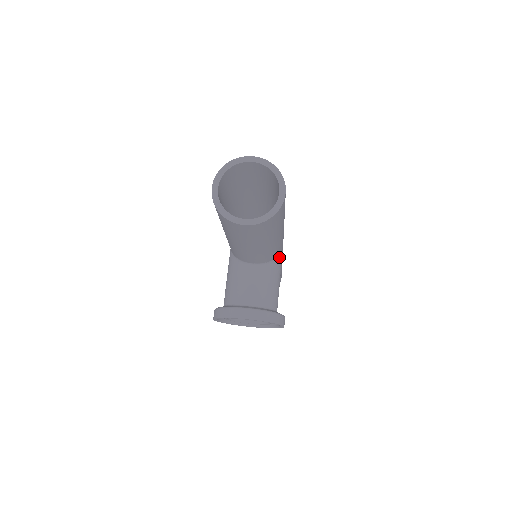
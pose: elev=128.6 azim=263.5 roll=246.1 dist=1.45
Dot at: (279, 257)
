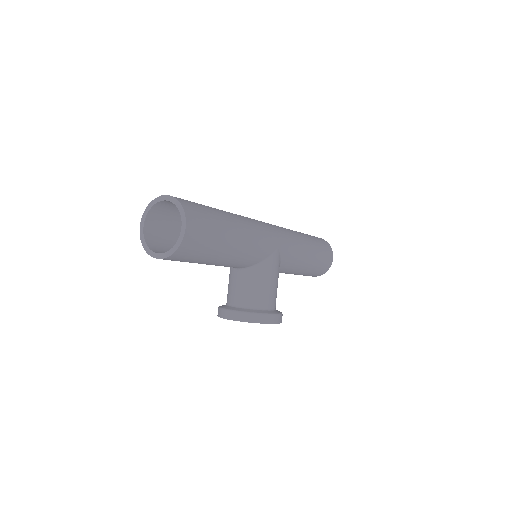
Dot at: (269, 258)
